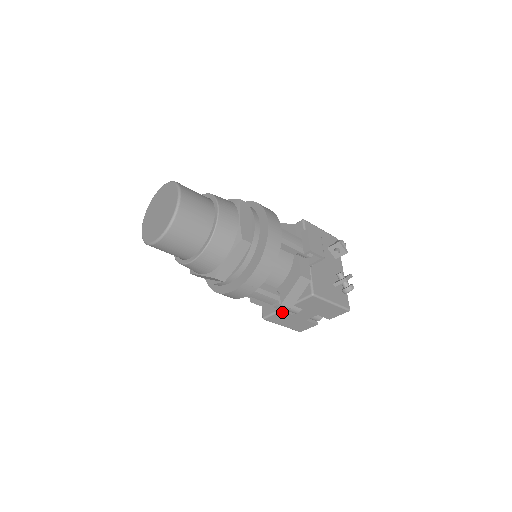
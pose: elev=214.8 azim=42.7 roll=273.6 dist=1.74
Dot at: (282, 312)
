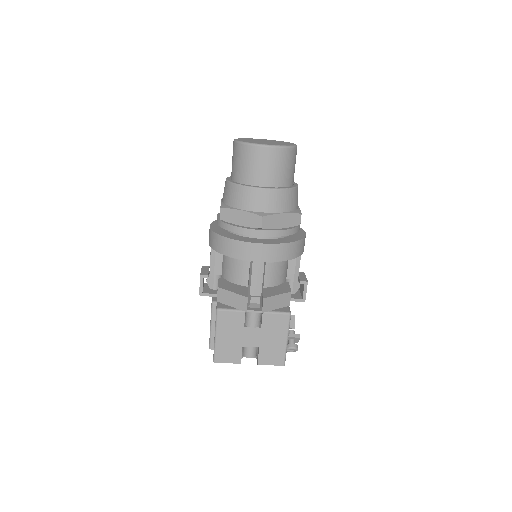
Dot at: (250, 311)
